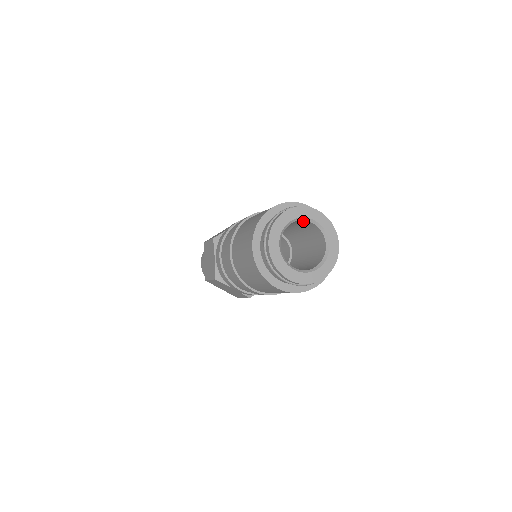
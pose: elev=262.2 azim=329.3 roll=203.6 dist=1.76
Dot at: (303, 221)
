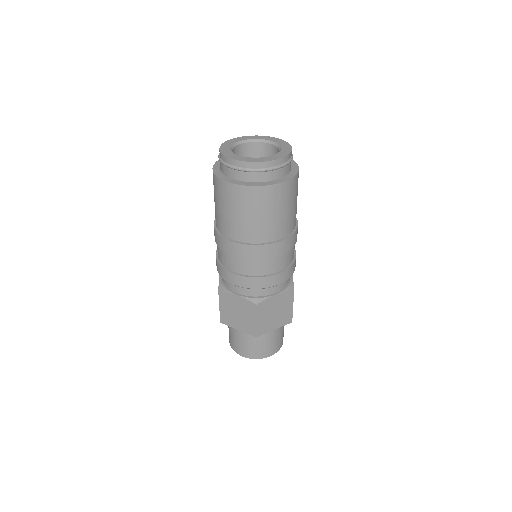
Dot at: (238, 150)
